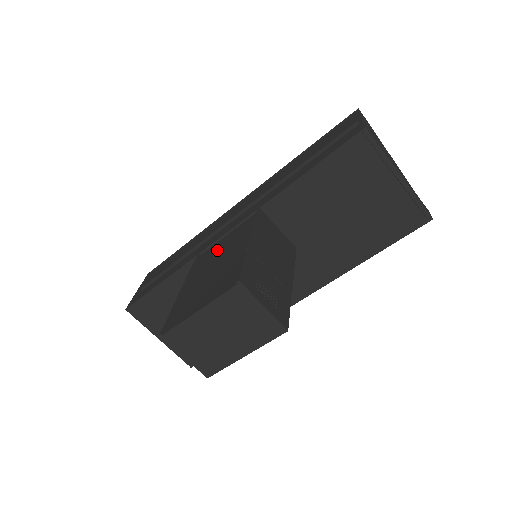
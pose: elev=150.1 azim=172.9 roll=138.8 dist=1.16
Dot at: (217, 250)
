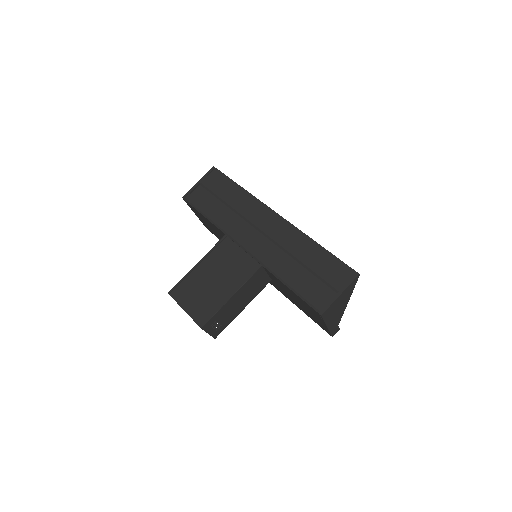
Dot at: (228, 258)
